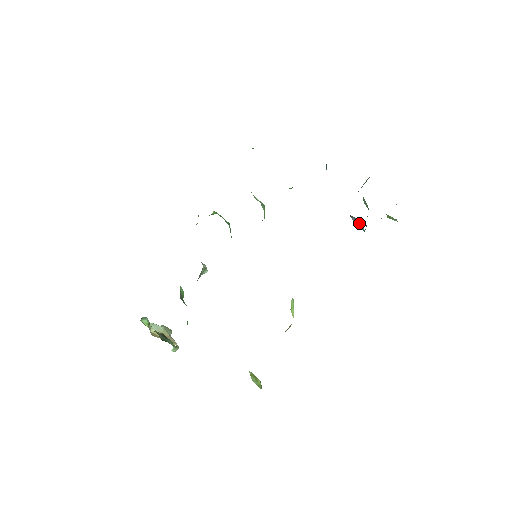
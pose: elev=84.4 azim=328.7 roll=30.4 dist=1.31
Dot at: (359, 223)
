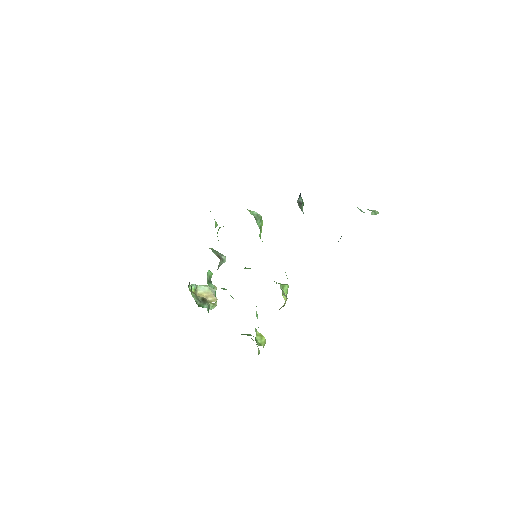
Dot at: occluded
